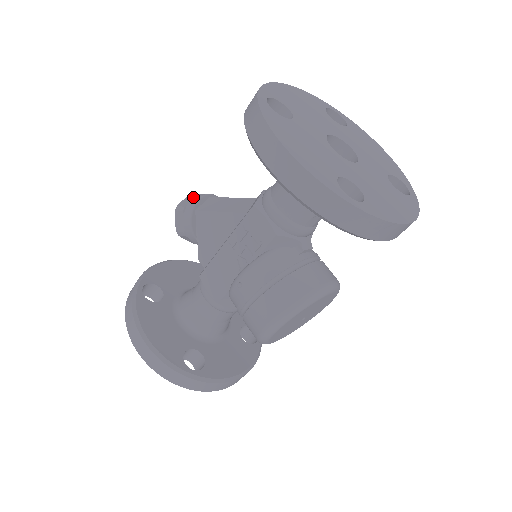
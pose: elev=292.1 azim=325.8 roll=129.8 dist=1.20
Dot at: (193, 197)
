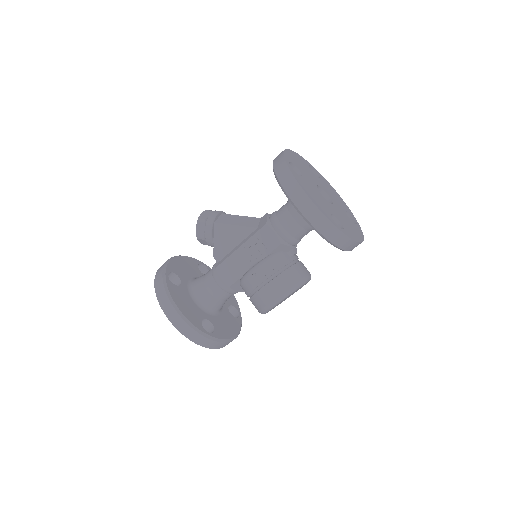
Dot at: (211, 213)
